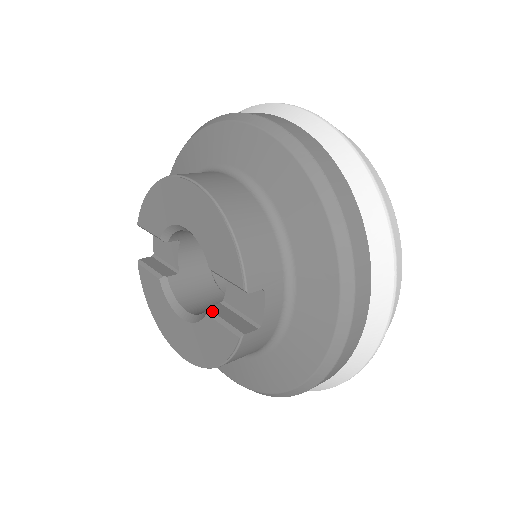
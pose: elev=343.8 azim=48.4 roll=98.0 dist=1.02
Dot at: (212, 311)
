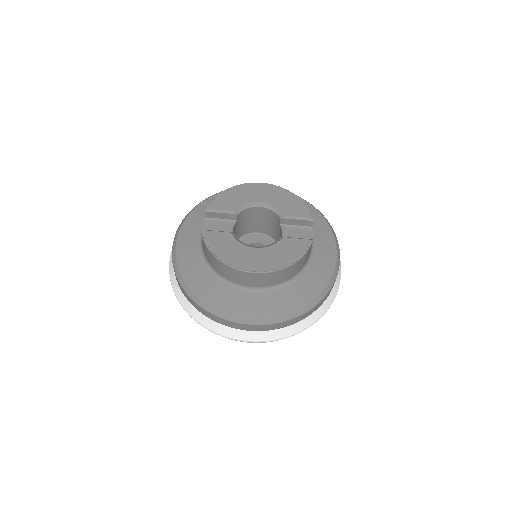
Dot at: (285, 237)
